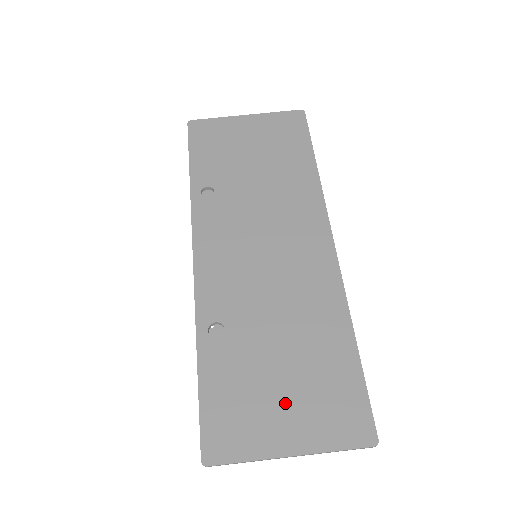
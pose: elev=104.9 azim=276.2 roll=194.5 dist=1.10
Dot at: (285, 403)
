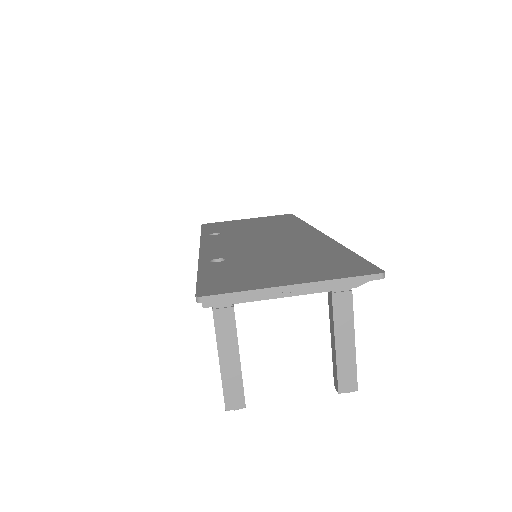
Dot at: (284, 271)
